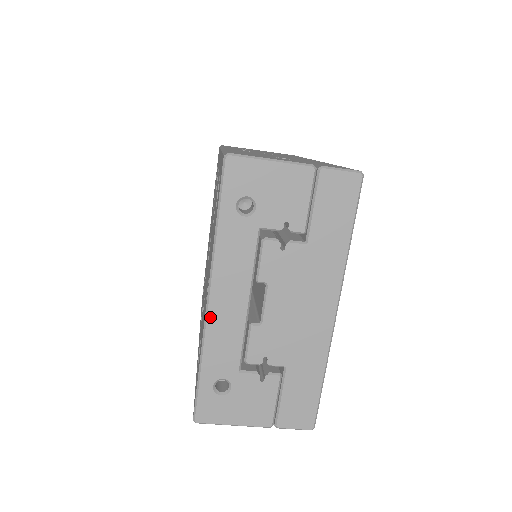
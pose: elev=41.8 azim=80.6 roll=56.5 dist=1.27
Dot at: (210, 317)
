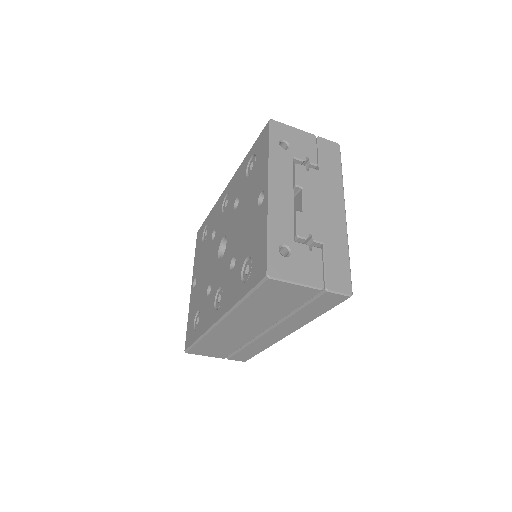
Dot at: (271, 200)
